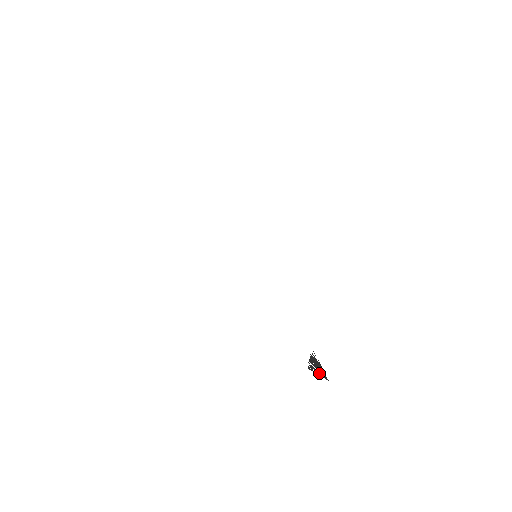
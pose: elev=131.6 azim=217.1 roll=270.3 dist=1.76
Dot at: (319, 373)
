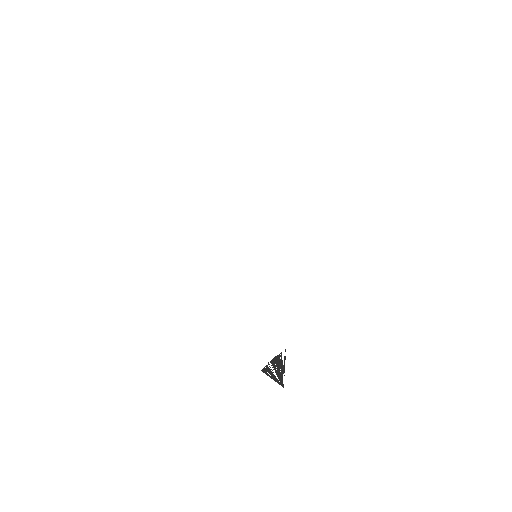
Dot at: (275, 377)
